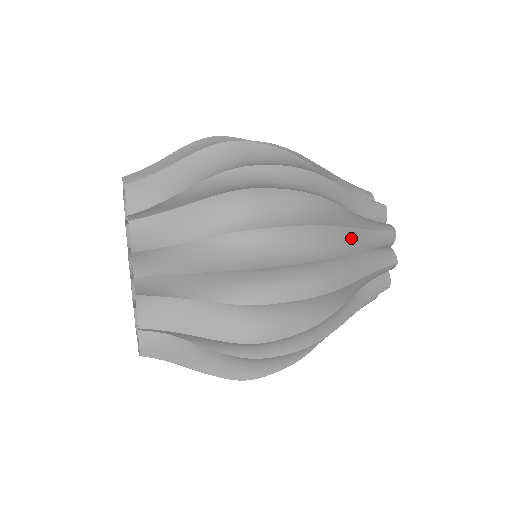
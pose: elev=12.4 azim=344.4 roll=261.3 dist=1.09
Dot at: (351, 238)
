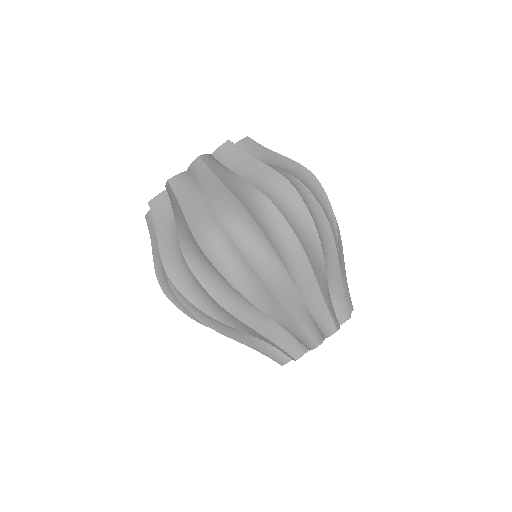
Dot at: (333, 263)
